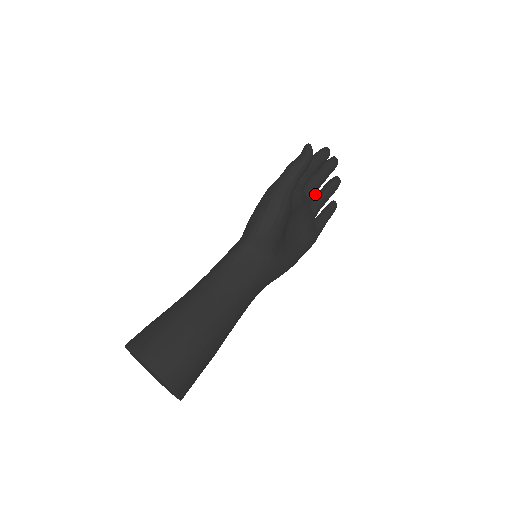
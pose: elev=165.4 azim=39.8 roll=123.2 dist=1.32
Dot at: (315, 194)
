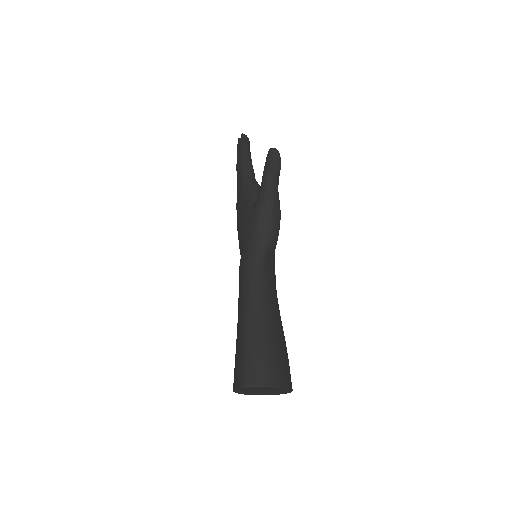
Dot at: occluded
